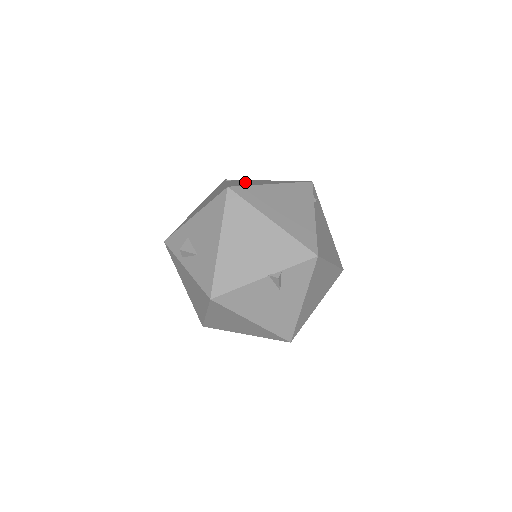
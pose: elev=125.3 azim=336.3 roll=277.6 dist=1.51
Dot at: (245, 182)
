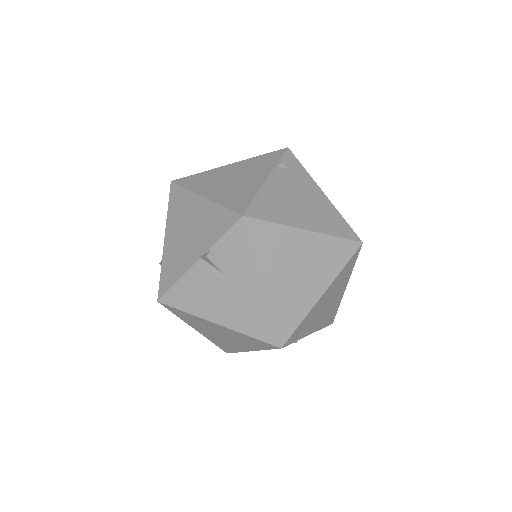
Dot at: occluded
